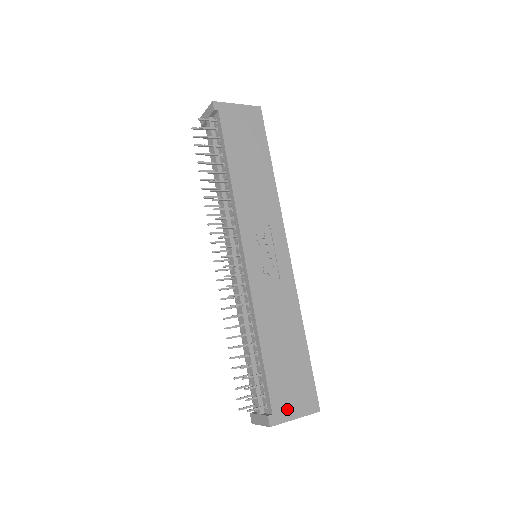
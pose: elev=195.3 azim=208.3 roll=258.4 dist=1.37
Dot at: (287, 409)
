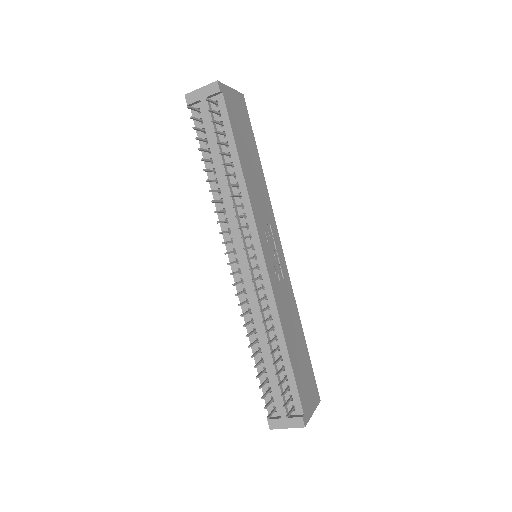
Dot at: (308, 406)
